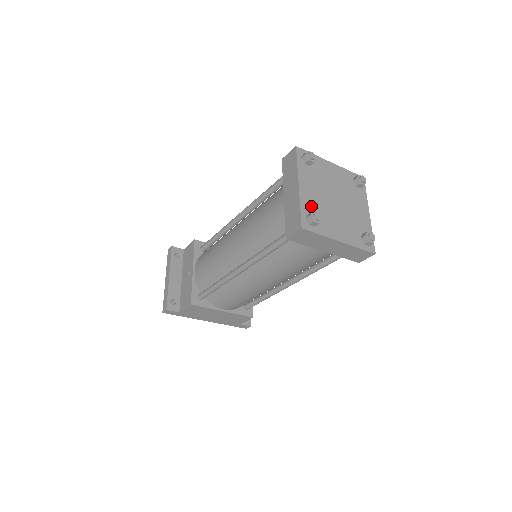
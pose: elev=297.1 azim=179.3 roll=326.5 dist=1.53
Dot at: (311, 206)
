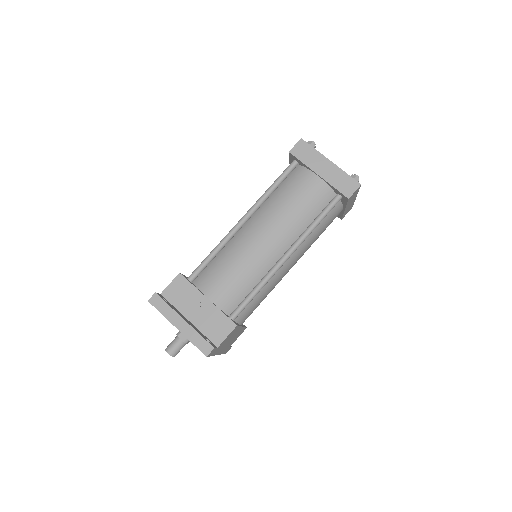
Dot at: occluded
